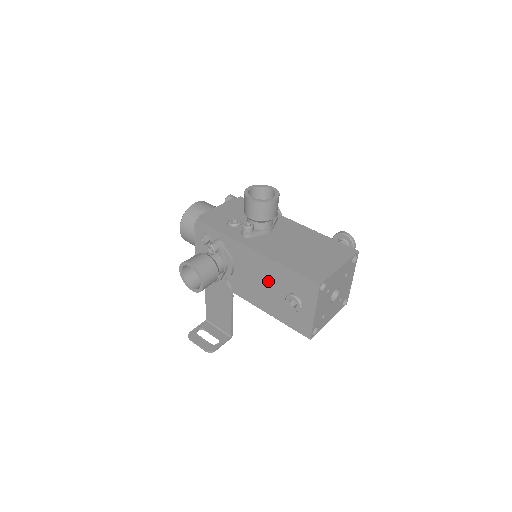
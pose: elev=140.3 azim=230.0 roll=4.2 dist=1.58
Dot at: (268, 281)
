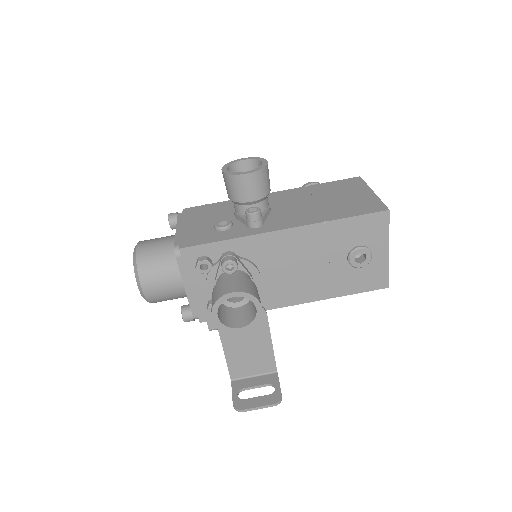
Dot at: (317, 256)
